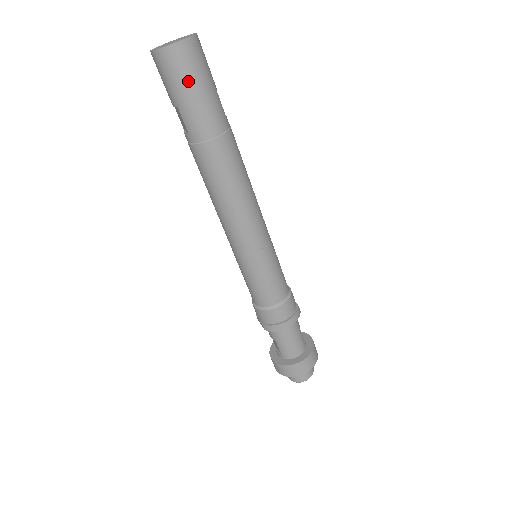
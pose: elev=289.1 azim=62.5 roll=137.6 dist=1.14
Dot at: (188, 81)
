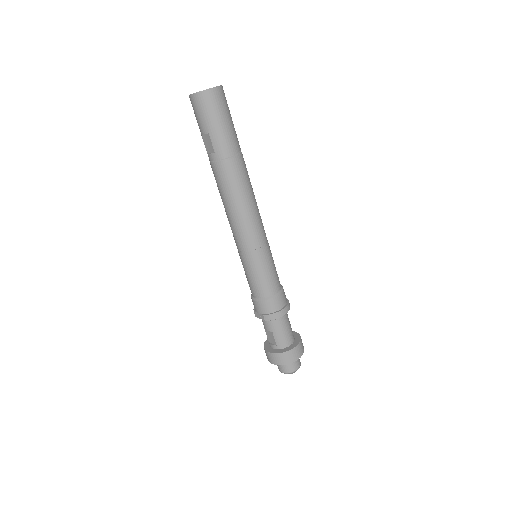
Dot at: (219, 114)
